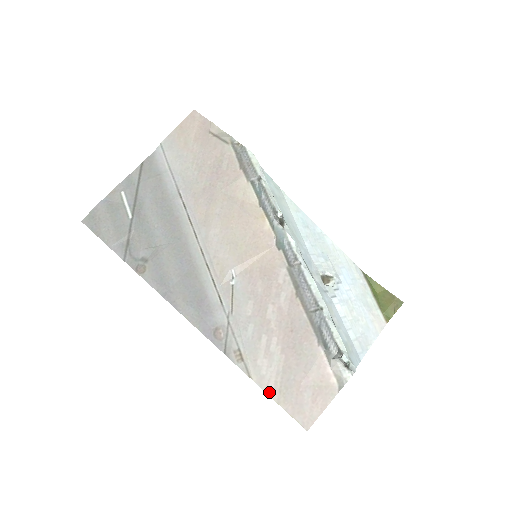
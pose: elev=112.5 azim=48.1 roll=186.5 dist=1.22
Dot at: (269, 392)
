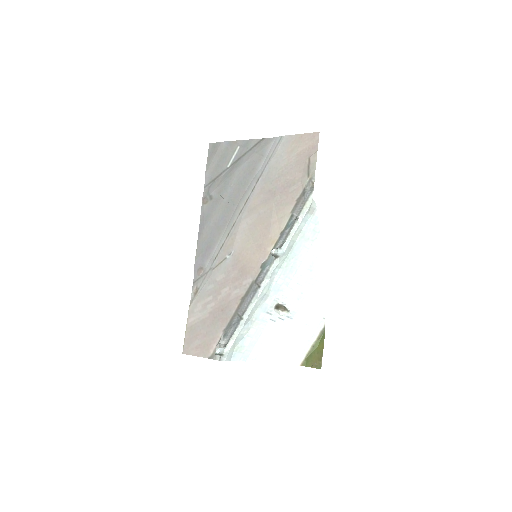
Dot at: (188, 321)
